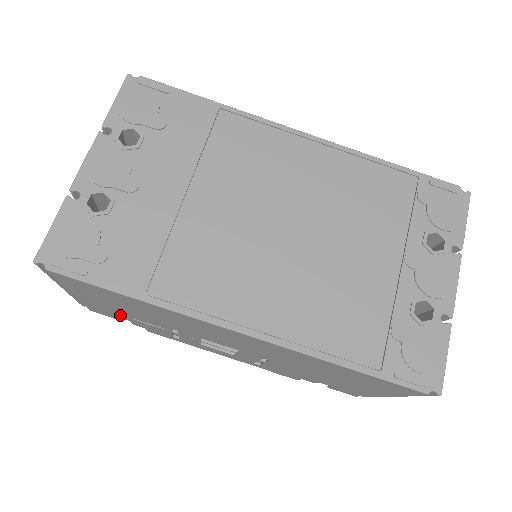
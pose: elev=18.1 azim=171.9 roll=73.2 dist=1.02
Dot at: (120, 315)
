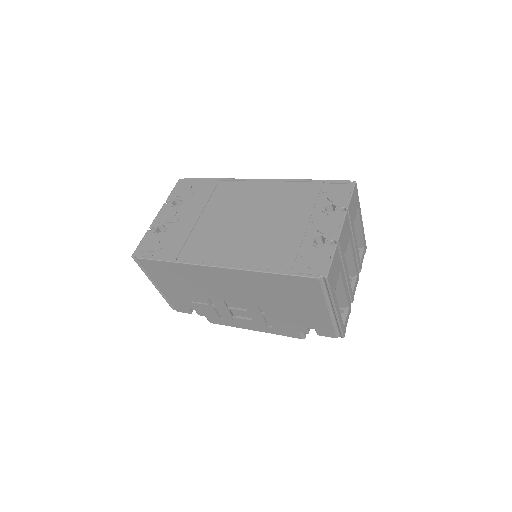
Dot at: (186, 302)
